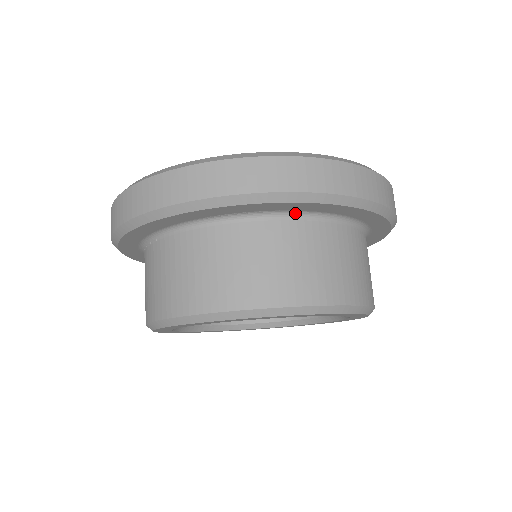
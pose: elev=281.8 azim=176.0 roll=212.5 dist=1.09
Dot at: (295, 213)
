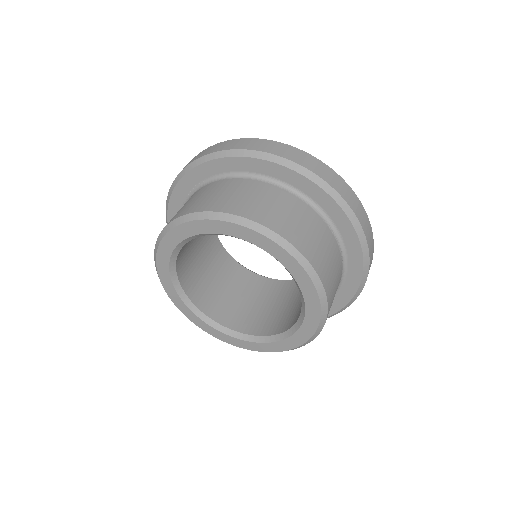
Dot at: (211, 180)
